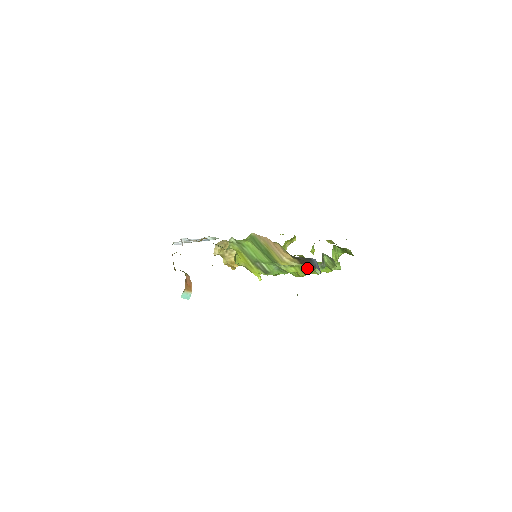
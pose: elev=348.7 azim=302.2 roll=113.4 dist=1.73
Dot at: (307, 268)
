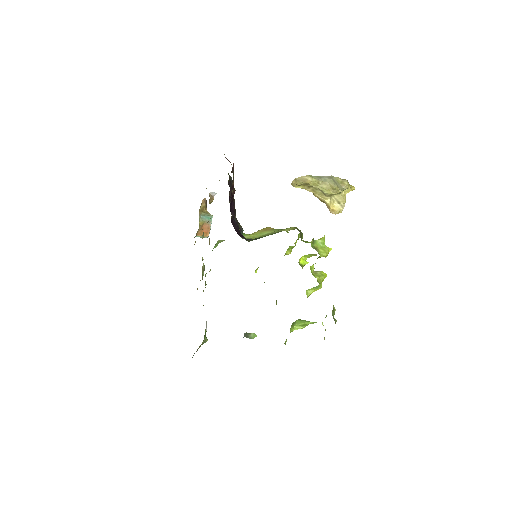
Dot at: occluded
